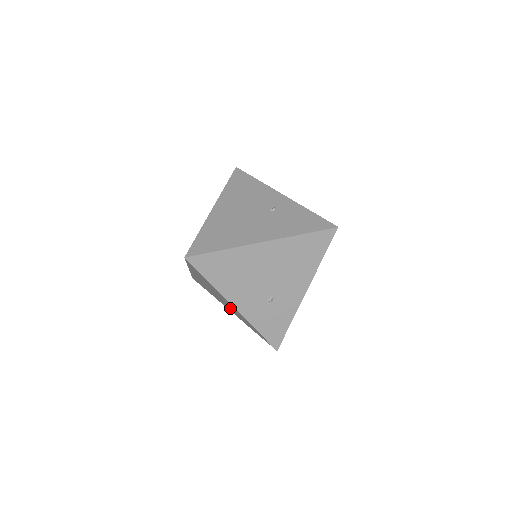
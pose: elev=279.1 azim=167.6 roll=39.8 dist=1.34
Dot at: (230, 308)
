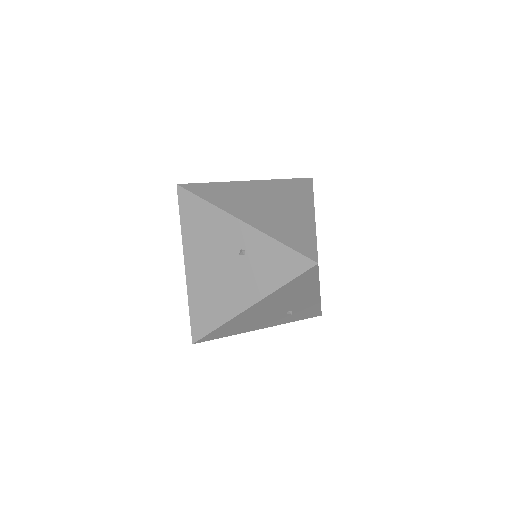
Dot at: occluded
